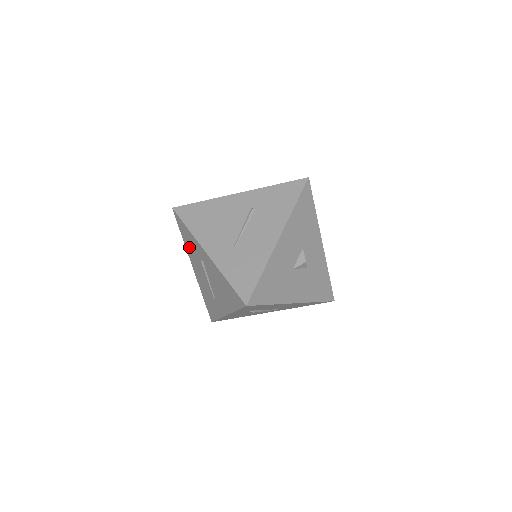
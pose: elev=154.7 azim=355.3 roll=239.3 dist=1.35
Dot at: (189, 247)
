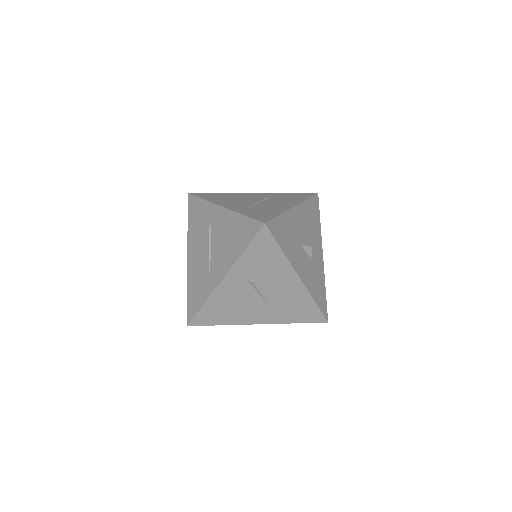
Dot at: (194, 226)
